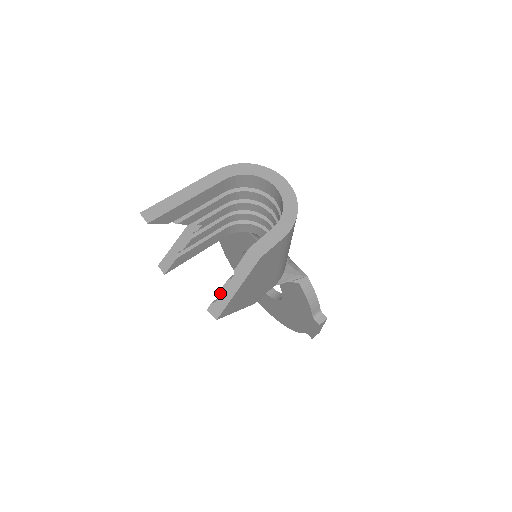
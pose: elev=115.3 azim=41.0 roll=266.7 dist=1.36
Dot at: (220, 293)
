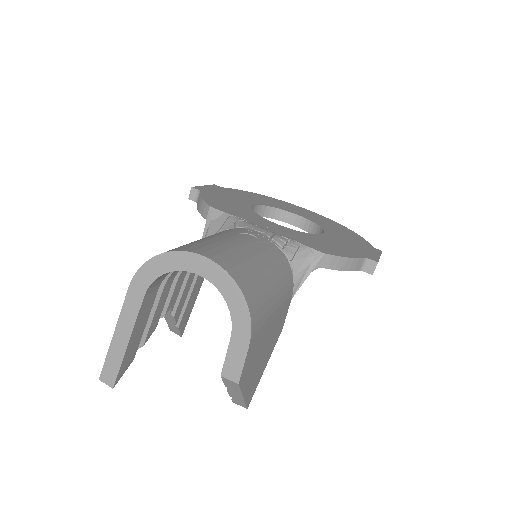
Dot at: (231, 396)
